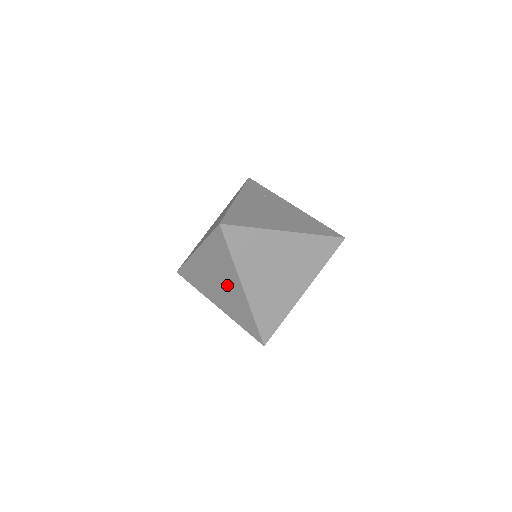
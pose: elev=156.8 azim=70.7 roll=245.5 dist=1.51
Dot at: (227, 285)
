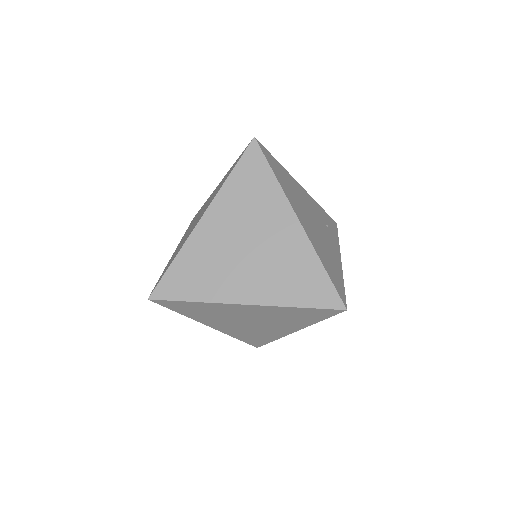
Dot at: occluded
